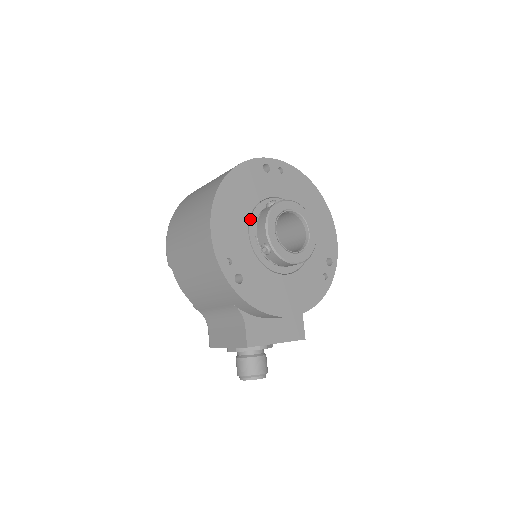
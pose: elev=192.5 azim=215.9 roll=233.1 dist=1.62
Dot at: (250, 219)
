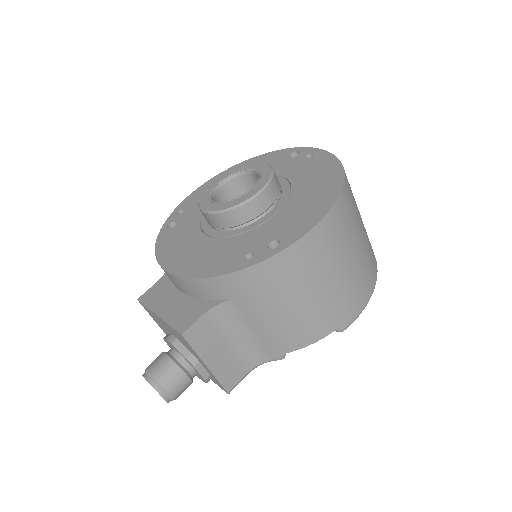
Dot at: occluded
